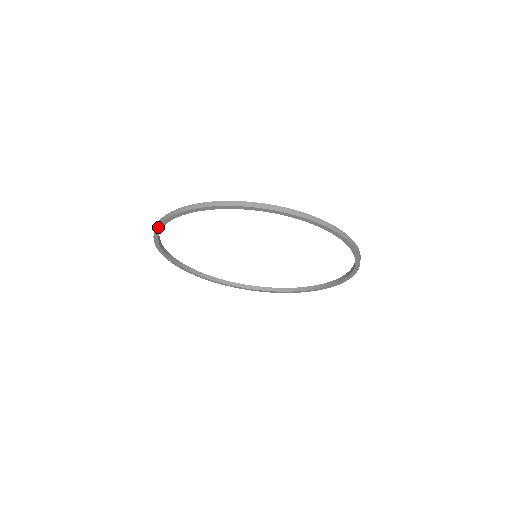
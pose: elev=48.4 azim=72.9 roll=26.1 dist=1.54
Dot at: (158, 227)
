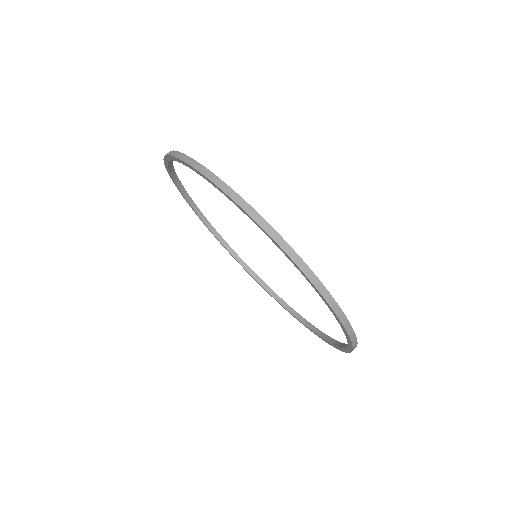
Dot at: (170, 156)
